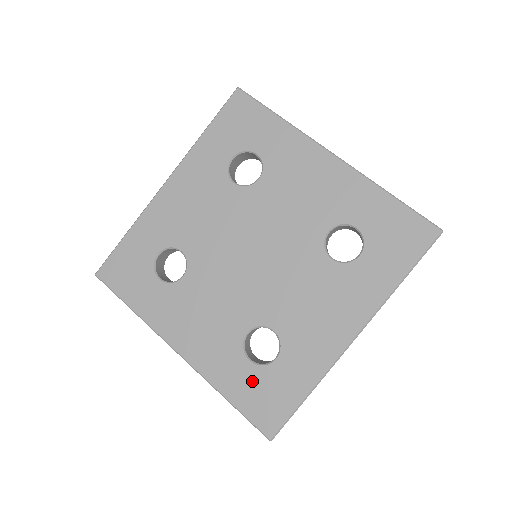
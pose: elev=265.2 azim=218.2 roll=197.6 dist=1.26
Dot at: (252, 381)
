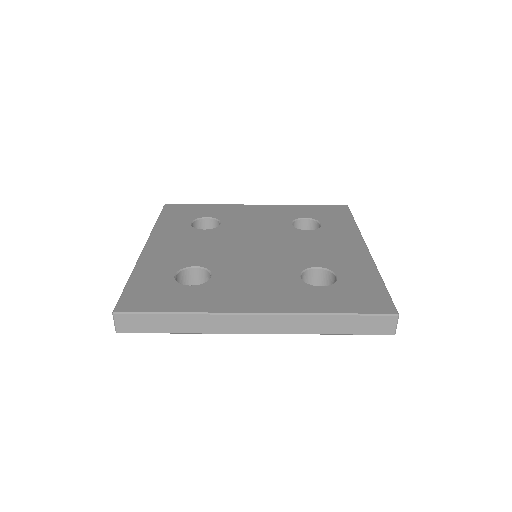
Dot at: (158, 283)
